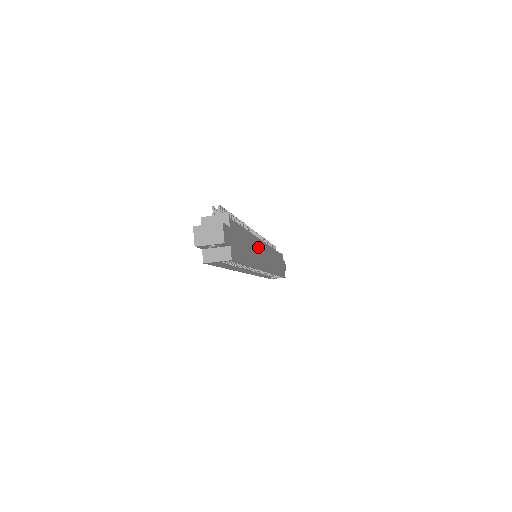
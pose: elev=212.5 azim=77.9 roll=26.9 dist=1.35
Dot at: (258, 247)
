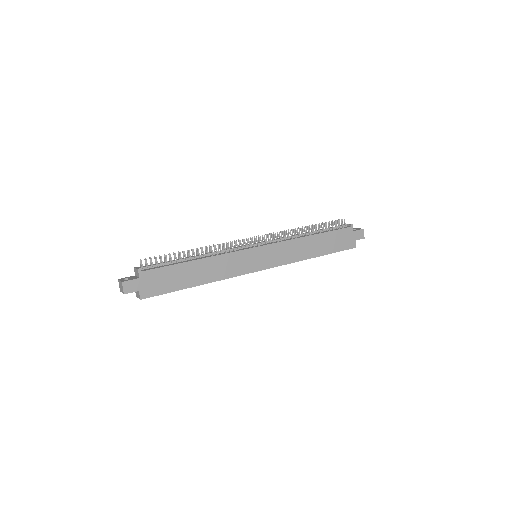
Dot at: (230, 260)
